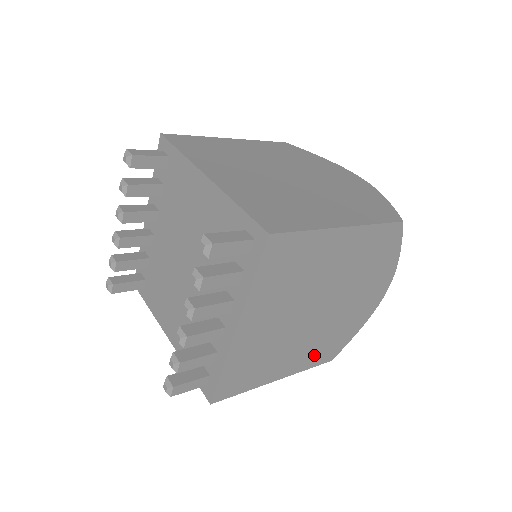
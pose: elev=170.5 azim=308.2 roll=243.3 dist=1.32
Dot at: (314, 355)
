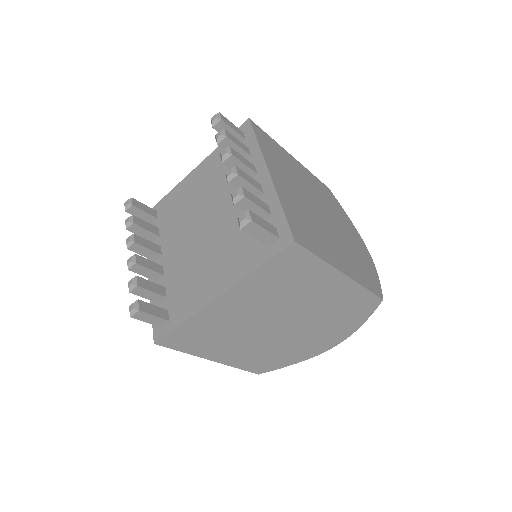
Dot at: (358, 272)
